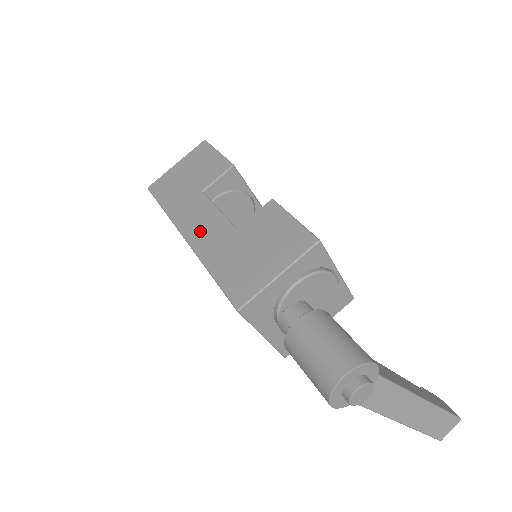
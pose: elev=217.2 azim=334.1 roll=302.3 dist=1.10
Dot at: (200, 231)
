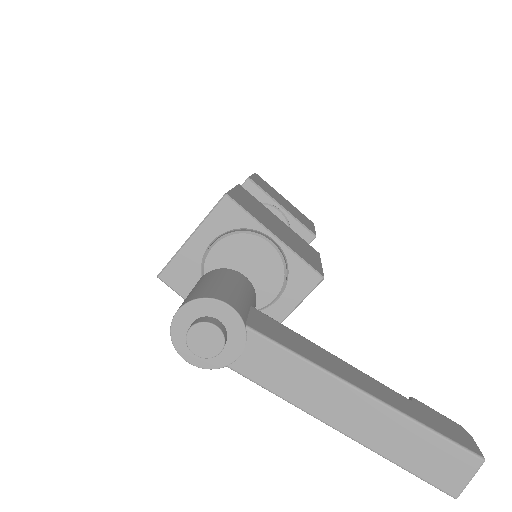
Dot at: occluded
